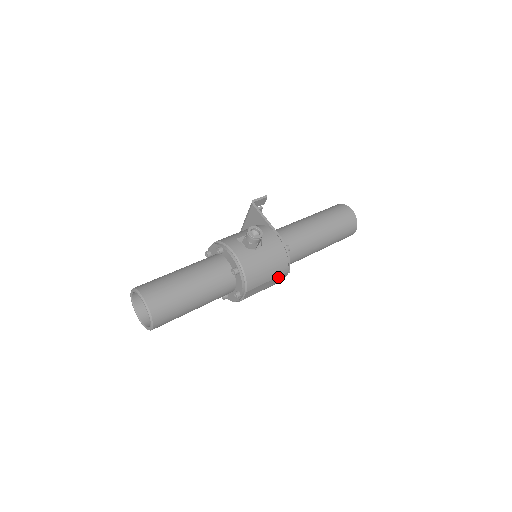
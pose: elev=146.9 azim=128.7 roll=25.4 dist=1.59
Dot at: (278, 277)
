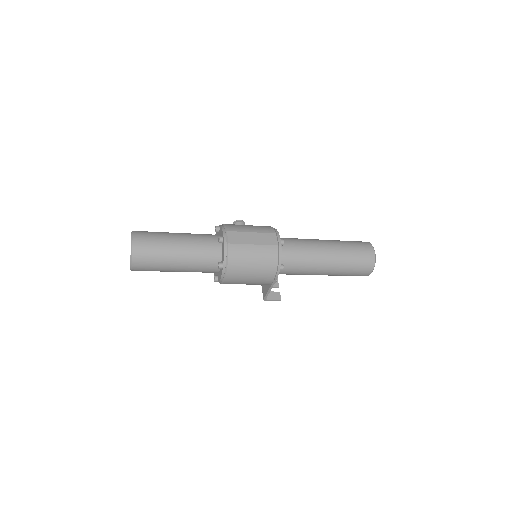
Dot at: (266, 235)
